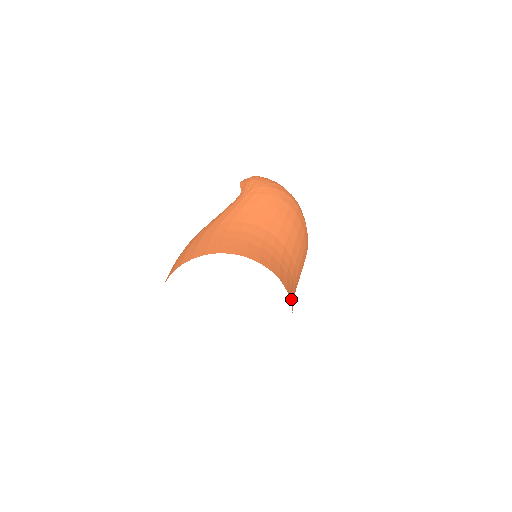
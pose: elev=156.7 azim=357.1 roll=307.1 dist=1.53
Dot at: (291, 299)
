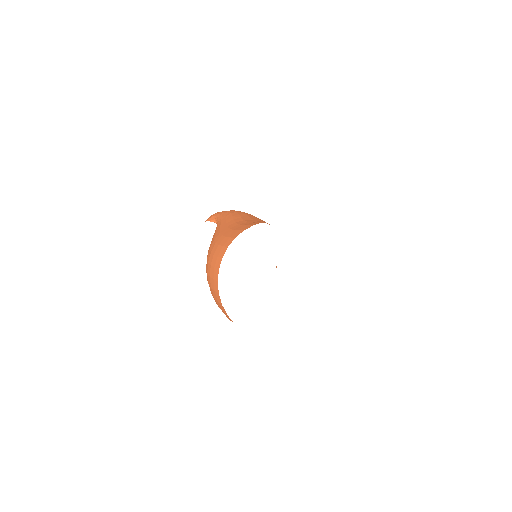
Dot at: occluded
